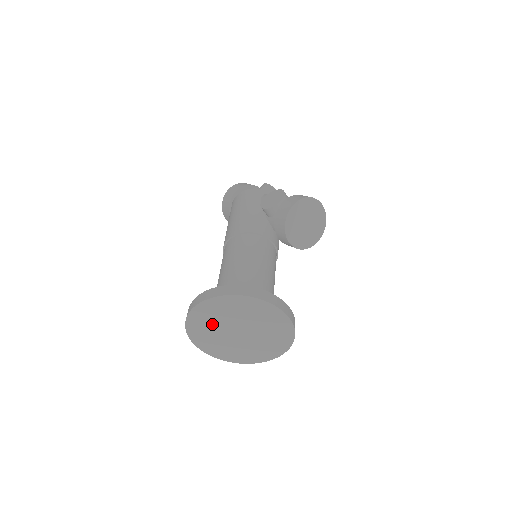
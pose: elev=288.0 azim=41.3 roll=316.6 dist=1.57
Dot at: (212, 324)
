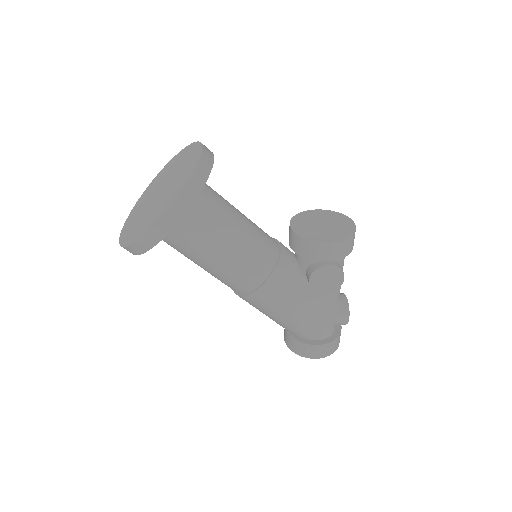
Dot at: (148, 196)
